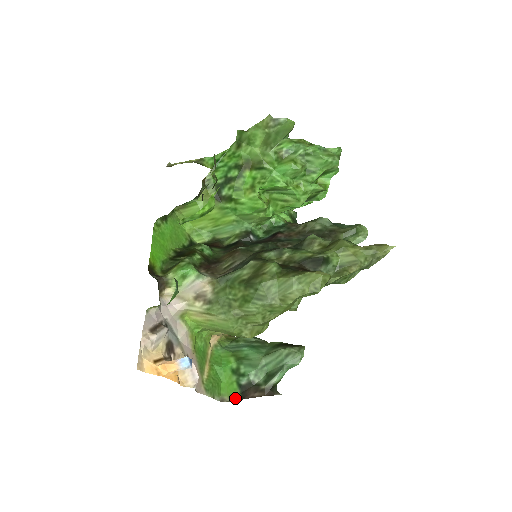
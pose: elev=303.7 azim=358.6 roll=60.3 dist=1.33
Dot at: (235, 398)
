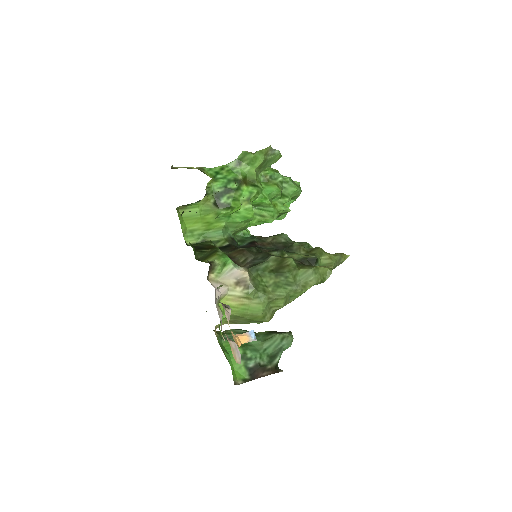
Dot at: (245, 380)
